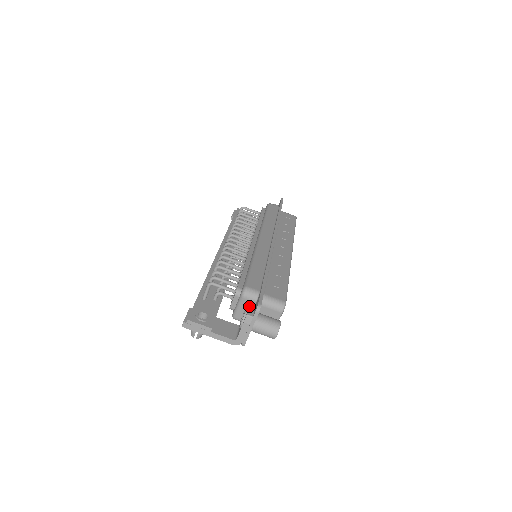
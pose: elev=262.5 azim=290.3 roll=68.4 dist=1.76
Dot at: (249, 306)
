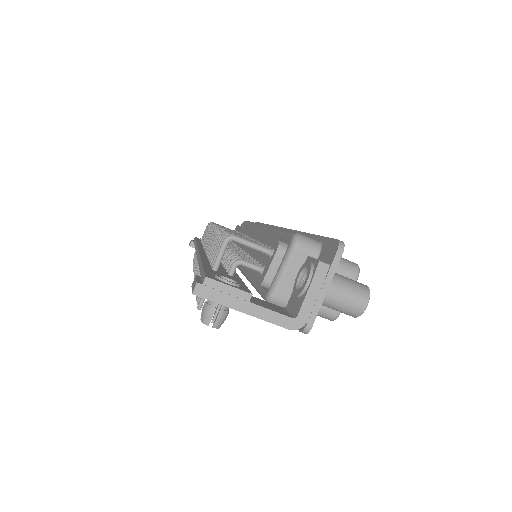
Dot at: (312, 257)
